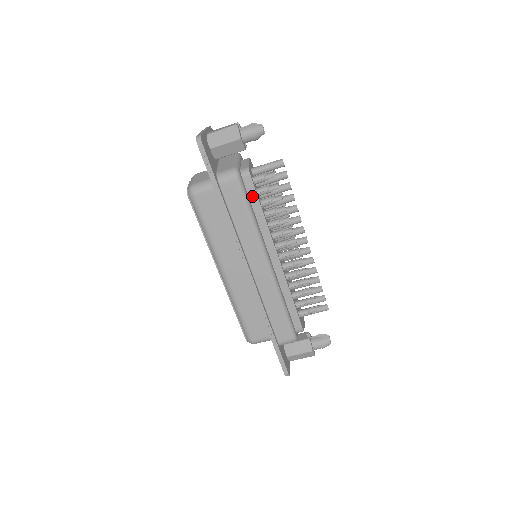
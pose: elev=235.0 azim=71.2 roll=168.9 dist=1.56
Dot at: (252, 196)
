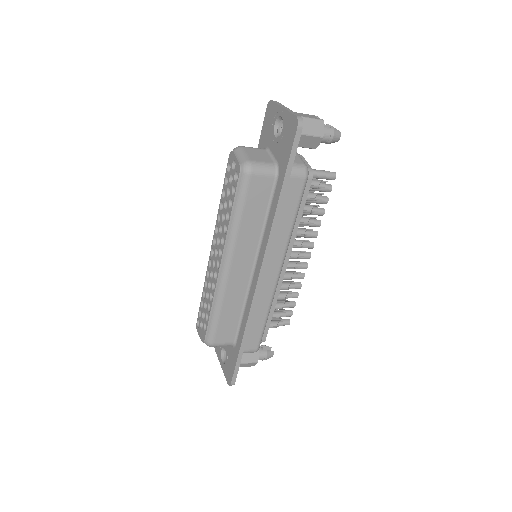
Dot at: occluded
